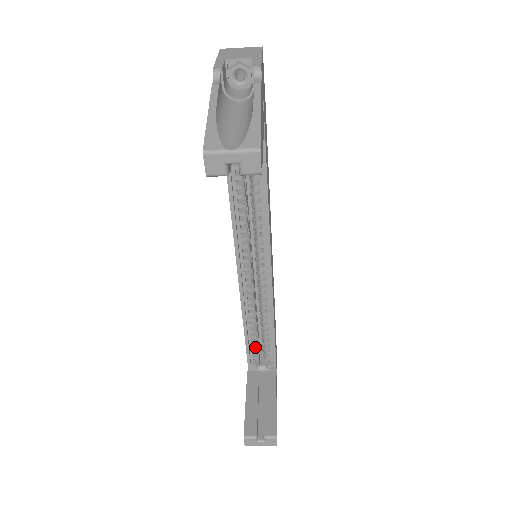
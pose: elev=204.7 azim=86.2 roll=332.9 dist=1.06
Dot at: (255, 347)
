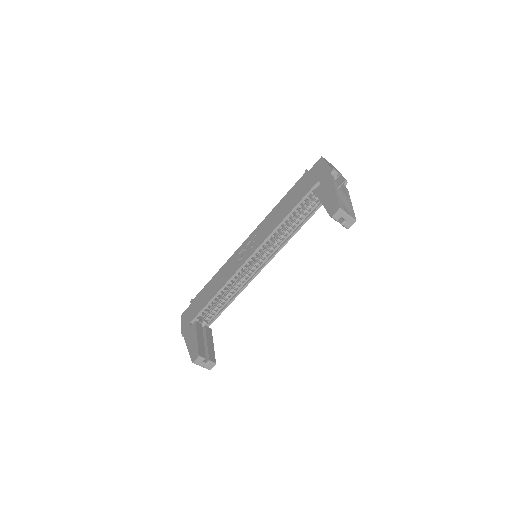
Dot at: (209, 308)
